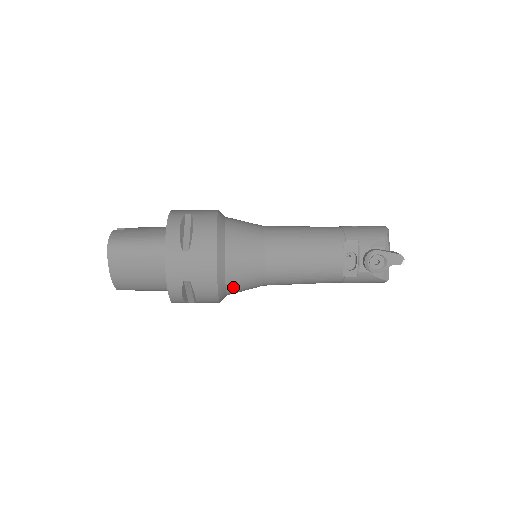
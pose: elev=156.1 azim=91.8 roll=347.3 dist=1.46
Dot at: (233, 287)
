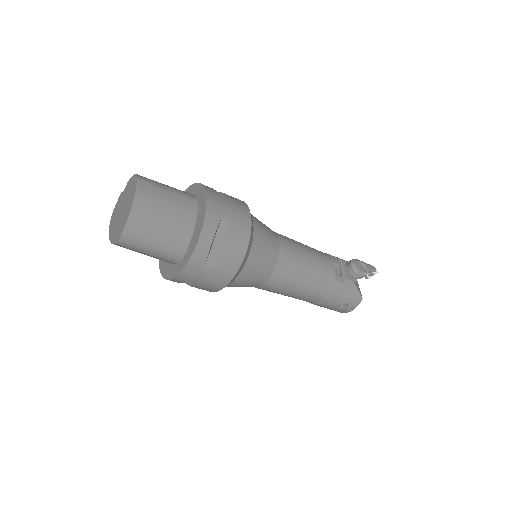
Dot at: (255, 253)
